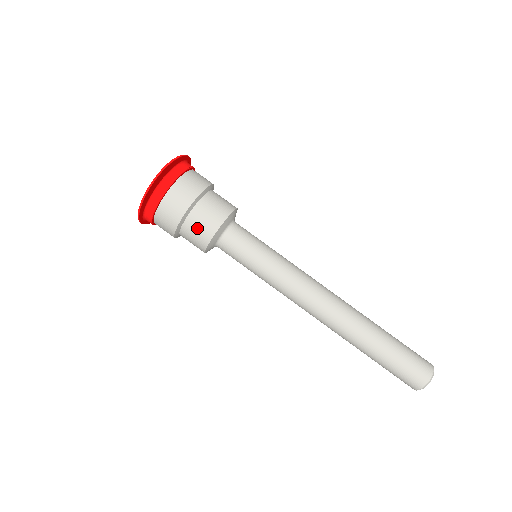
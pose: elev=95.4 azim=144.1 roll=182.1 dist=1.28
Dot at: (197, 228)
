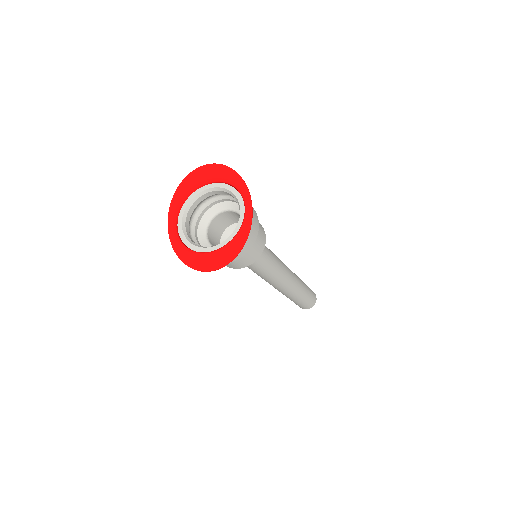
Dot at: occluded
